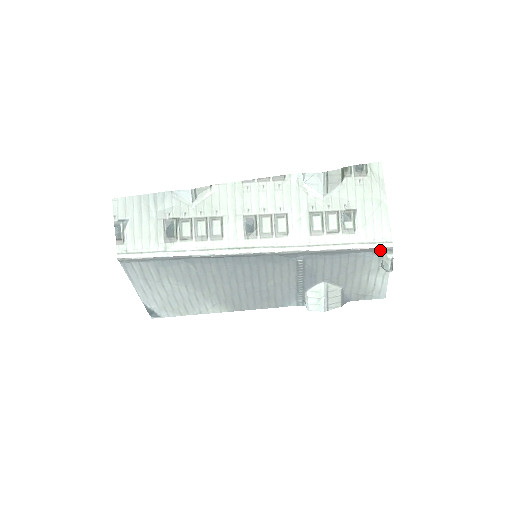
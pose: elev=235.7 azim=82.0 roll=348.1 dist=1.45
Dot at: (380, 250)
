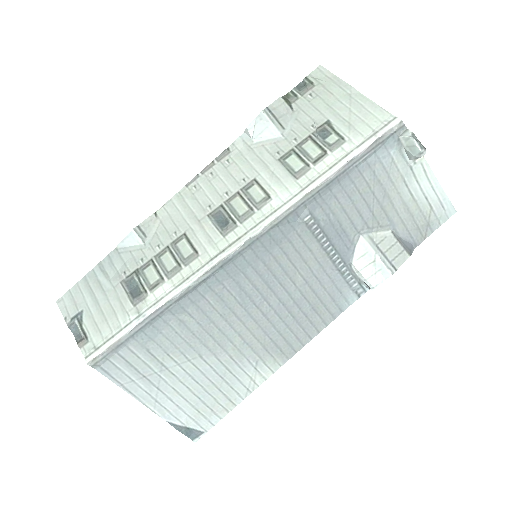
Dot at: (390, 136)
